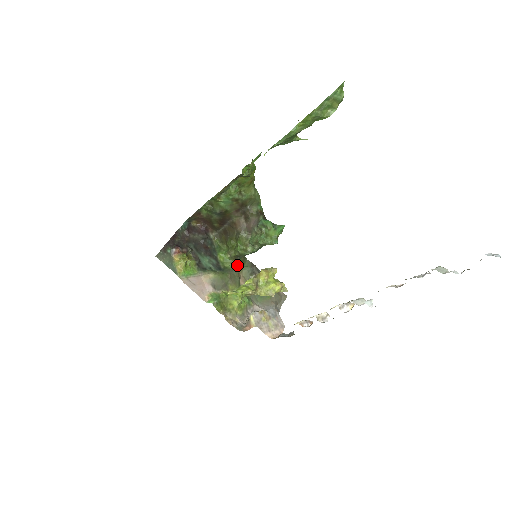
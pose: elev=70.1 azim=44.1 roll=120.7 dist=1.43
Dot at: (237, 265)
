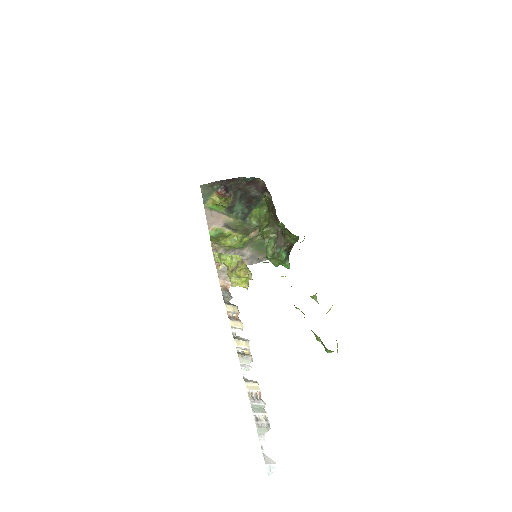
Dot at: occluded
